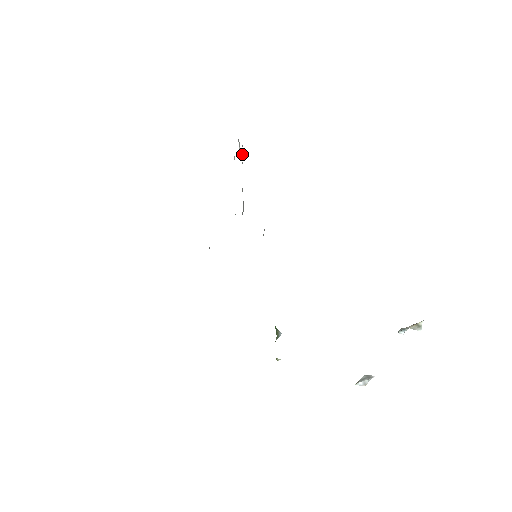
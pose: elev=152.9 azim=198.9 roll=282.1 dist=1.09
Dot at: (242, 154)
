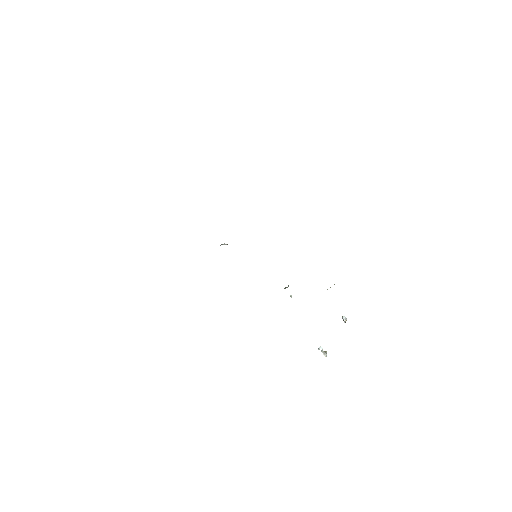
Dot at: occluded
